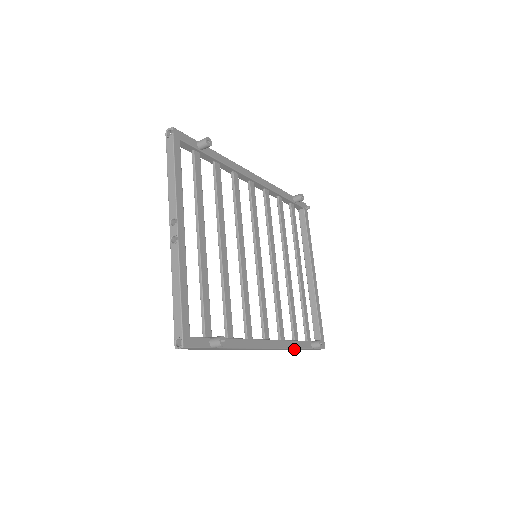
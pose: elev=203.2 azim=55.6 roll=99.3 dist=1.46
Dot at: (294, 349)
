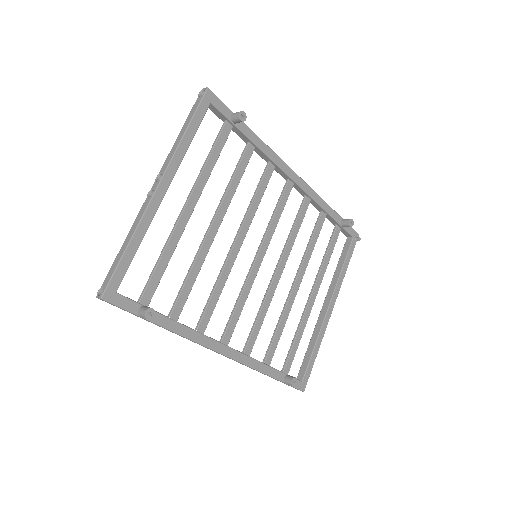
Dot at: (260, 372)
